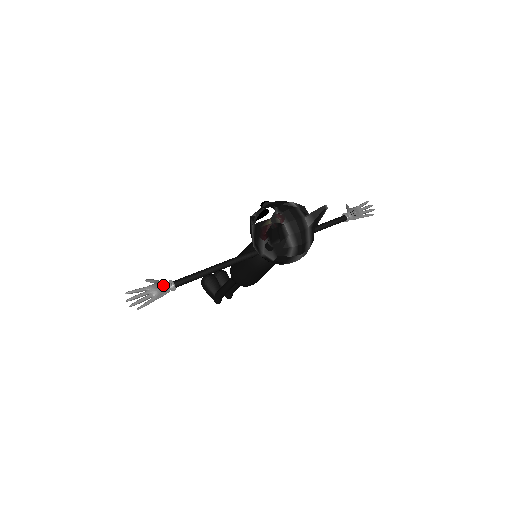
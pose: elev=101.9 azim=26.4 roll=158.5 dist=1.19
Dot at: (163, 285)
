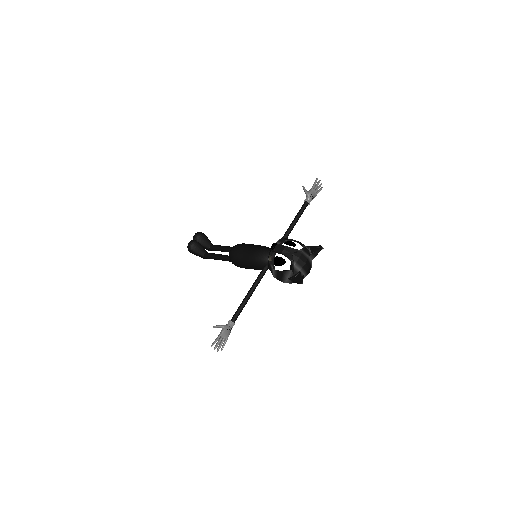
Dot at: (229, 328)
